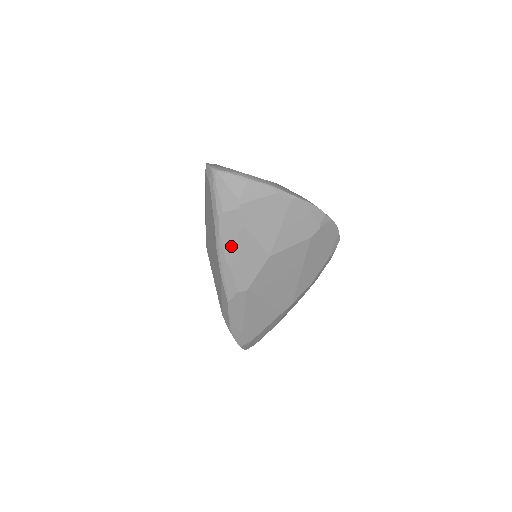
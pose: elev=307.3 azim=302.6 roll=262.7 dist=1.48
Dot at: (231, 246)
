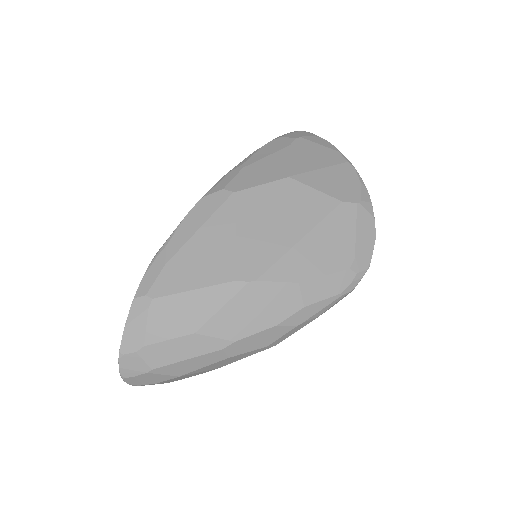
Dot at: (262, 155)
